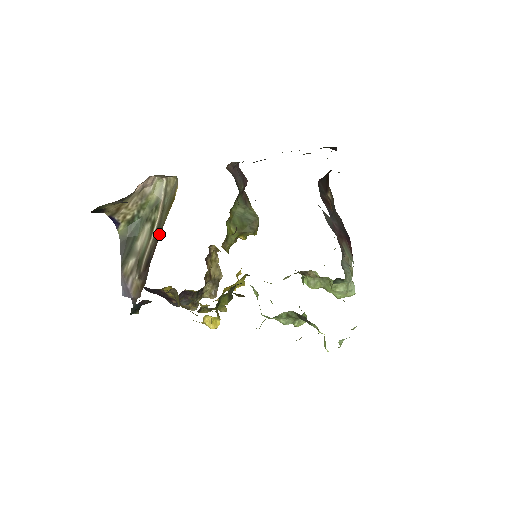
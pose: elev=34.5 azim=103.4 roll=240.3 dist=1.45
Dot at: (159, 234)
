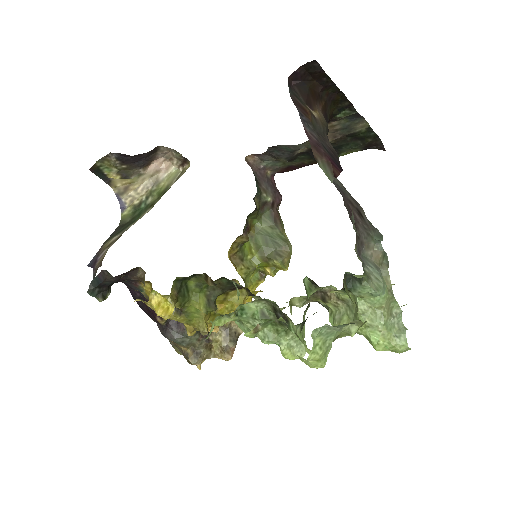
Dot at: occluded
